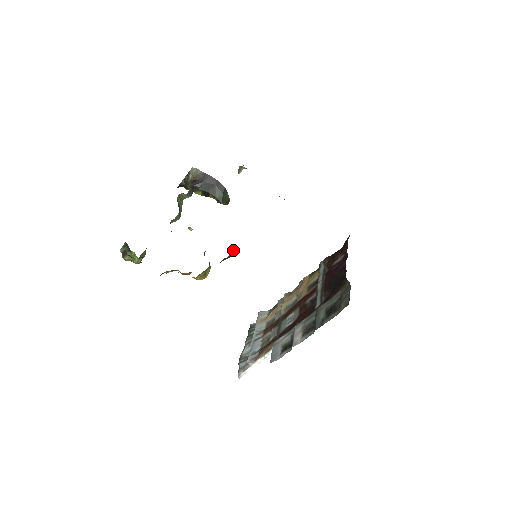
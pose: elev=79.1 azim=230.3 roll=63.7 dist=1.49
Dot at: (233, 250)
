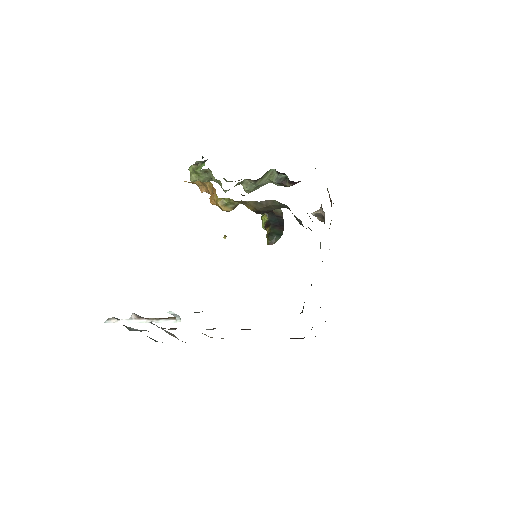
Dot at: (267, 204)
